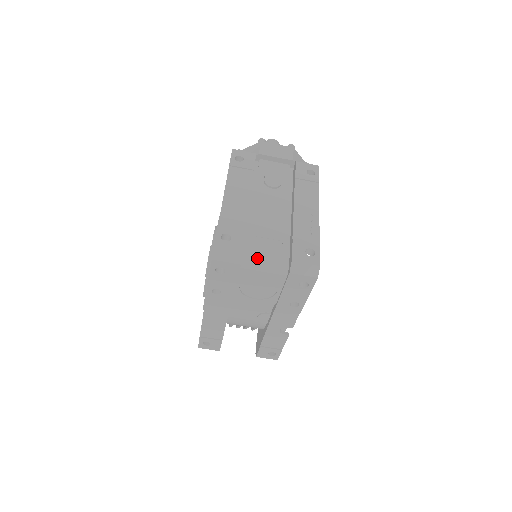
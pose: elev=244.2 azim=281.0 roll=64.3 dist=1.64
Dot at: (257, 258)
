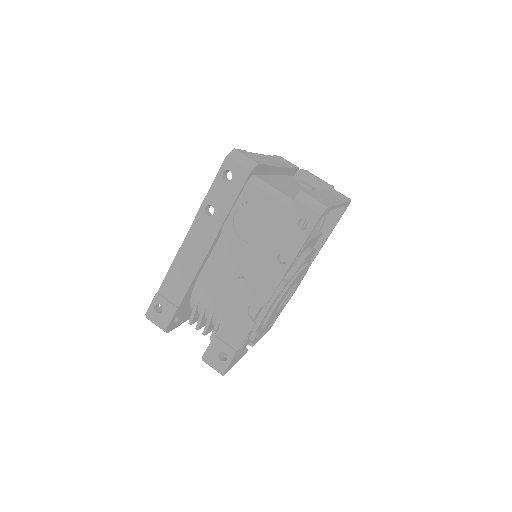
Dot at: (268, 183)
